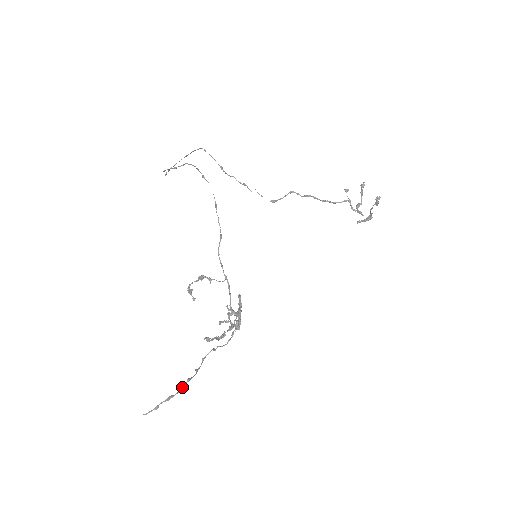
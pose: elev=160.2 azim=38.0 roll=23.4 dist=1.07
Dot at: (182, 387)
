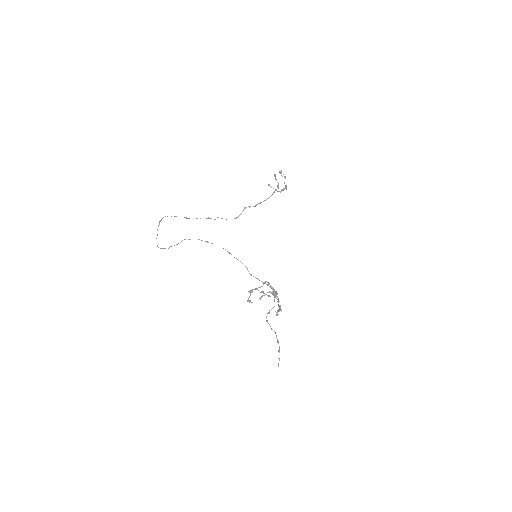
Dot at: (278, 342)
